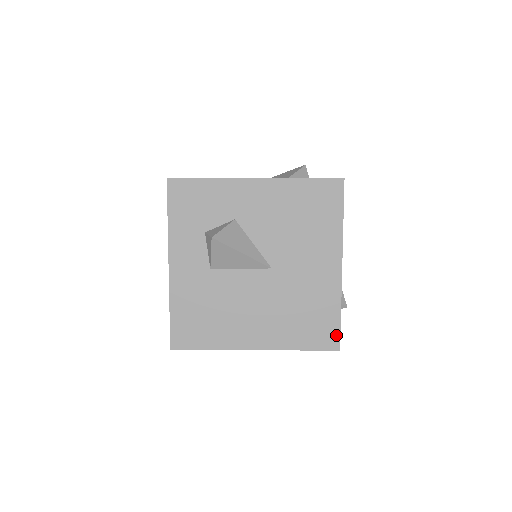
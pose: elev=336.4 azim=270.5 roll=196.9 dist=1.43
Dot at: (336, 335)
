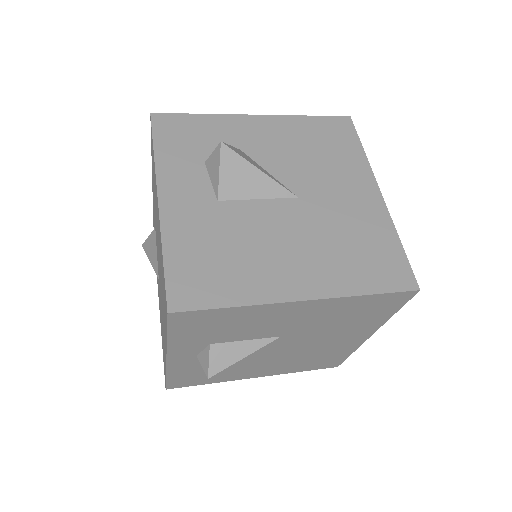
Dot at: (407, 270)
